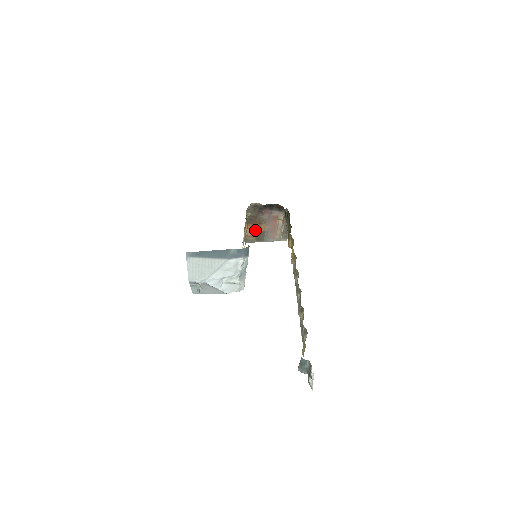
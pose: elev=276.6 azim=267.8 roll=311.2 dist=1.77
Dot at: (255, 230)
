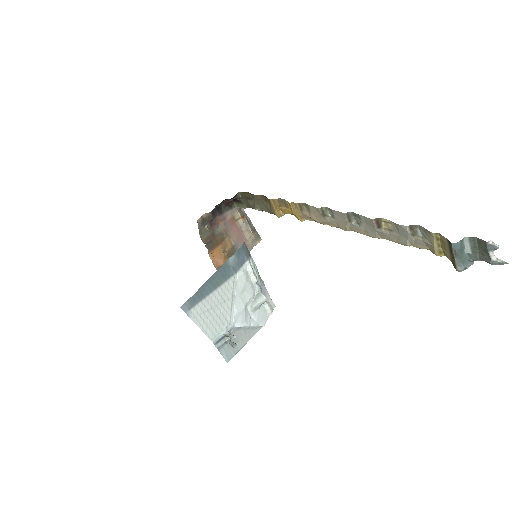
Dot at: (223, 253)
